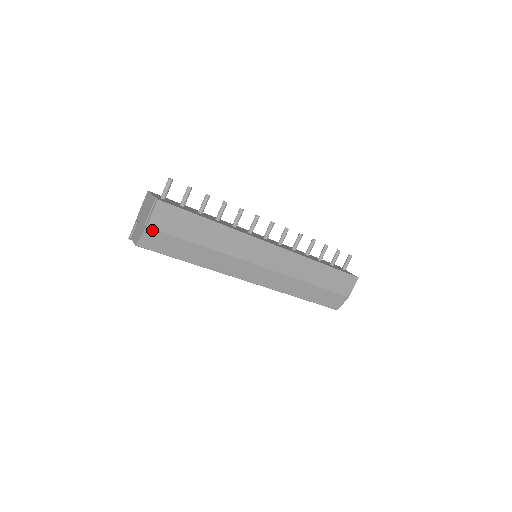
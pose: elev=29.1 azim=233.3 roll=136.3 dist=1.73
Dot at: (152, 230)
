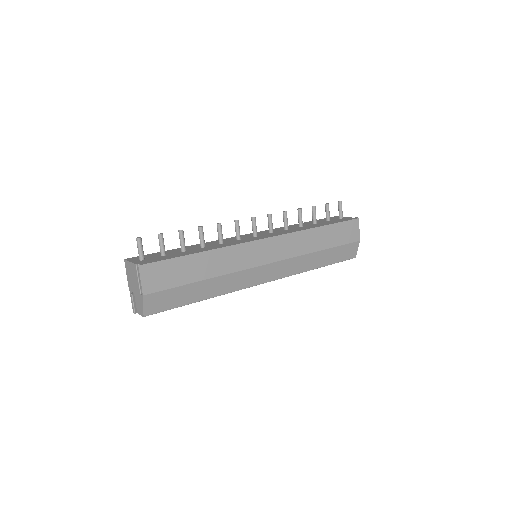
Dot at: (150, 295)
